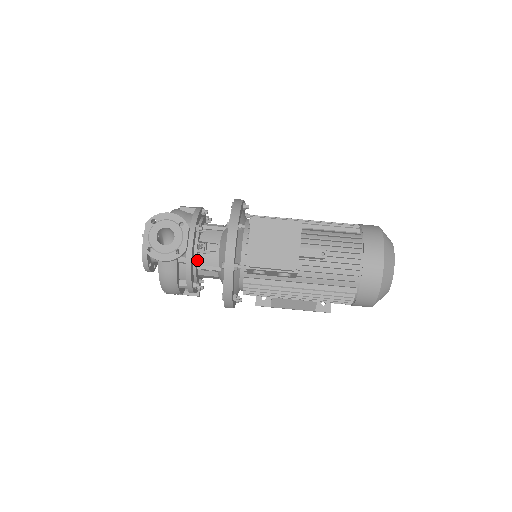
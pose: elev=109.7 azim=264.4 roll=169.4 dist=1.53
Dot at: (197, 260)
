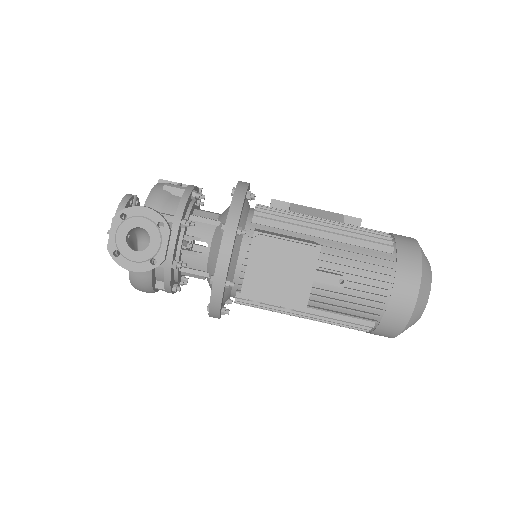
Dot at: (179, 266)
